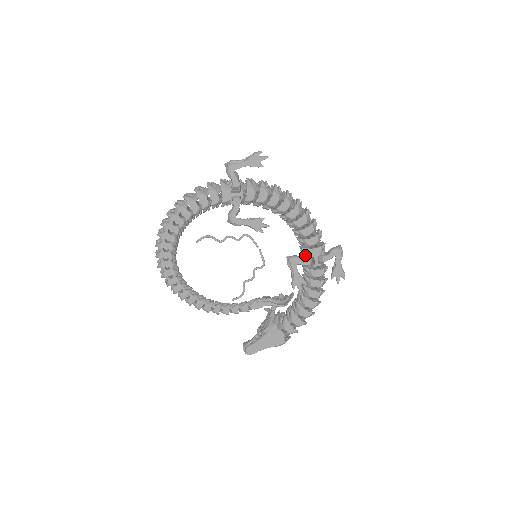
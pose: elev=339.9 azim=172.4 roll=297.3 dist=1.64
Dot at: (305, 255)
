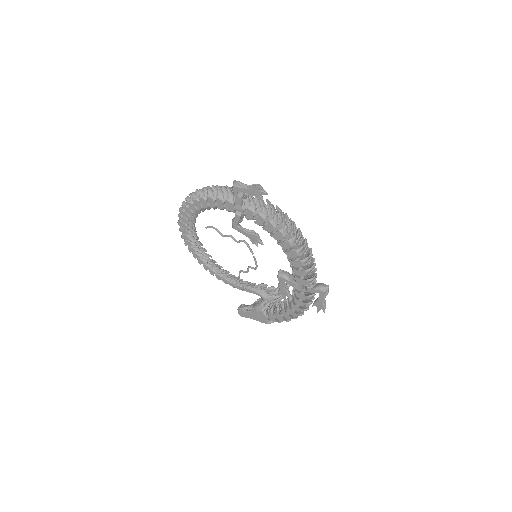
Dot at: (293, 278)
